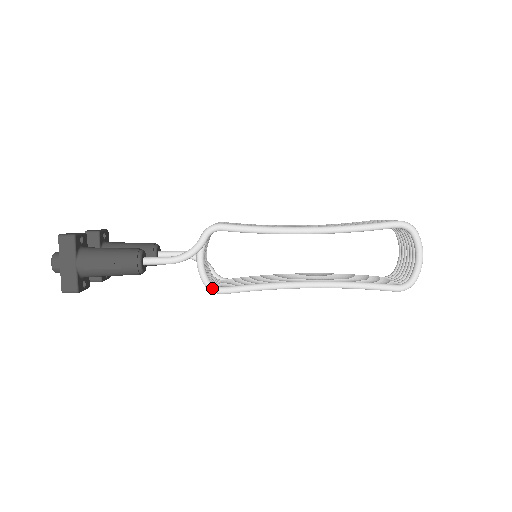
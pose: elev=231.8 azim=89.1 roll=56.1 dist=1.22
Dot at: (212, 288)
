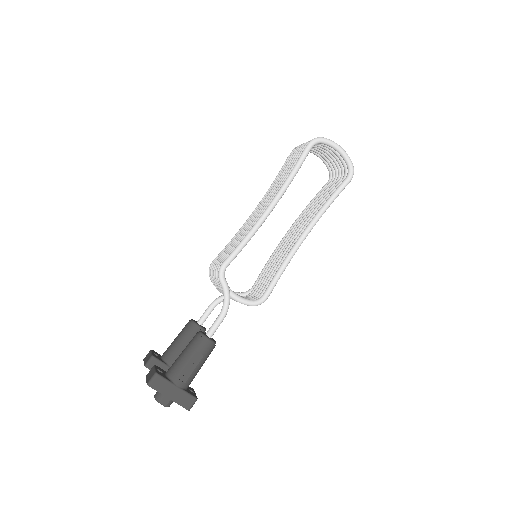
Dot at: (259, 302)
